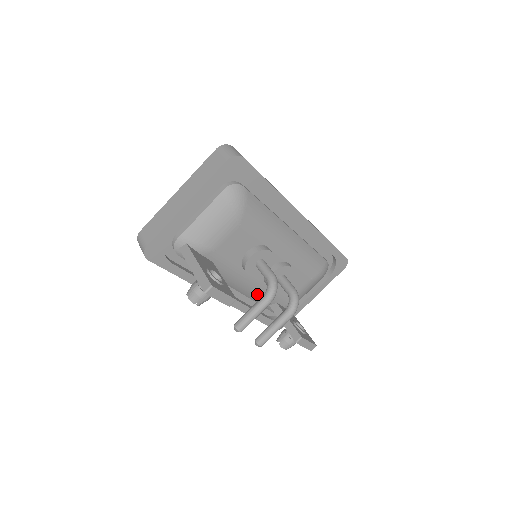
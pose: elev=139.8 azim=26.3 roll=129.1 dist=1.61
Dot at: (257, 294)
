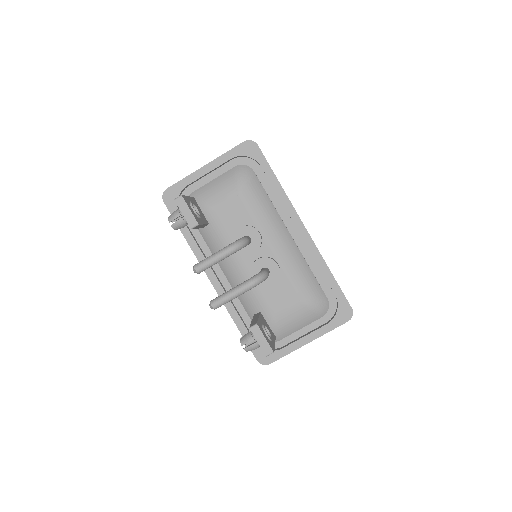
Dot at: occluded
